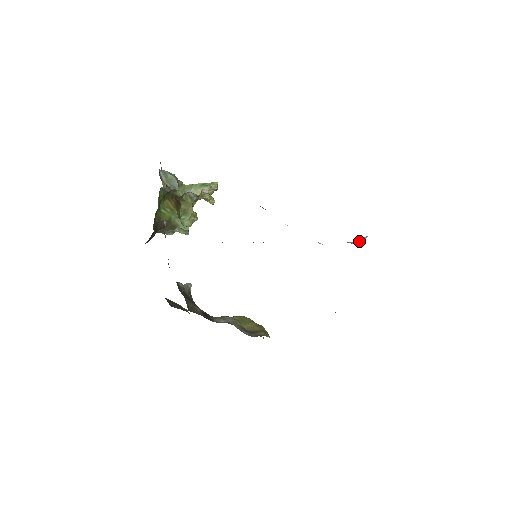
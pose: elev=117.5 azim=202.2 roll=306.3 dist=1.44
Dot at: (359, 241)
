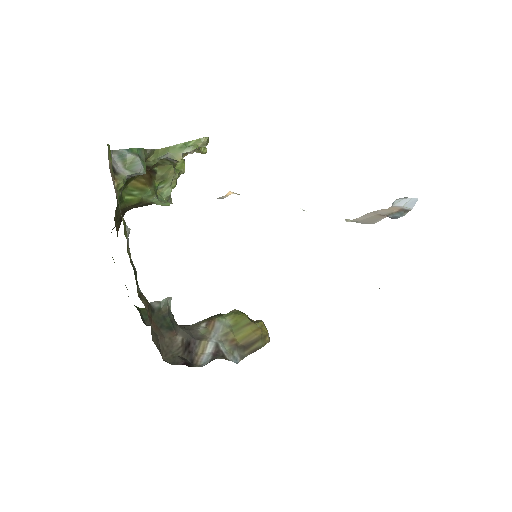
Dot at: (404, 210)
